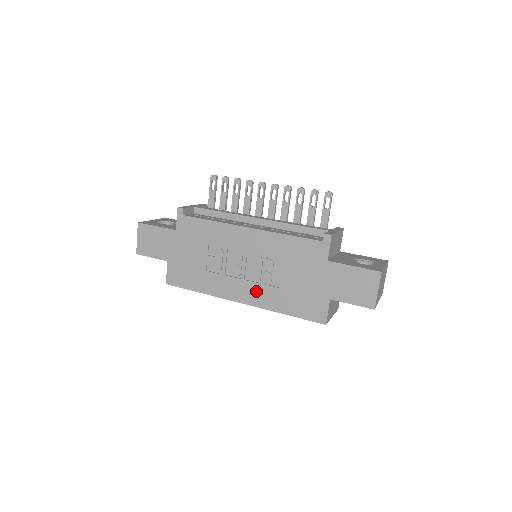
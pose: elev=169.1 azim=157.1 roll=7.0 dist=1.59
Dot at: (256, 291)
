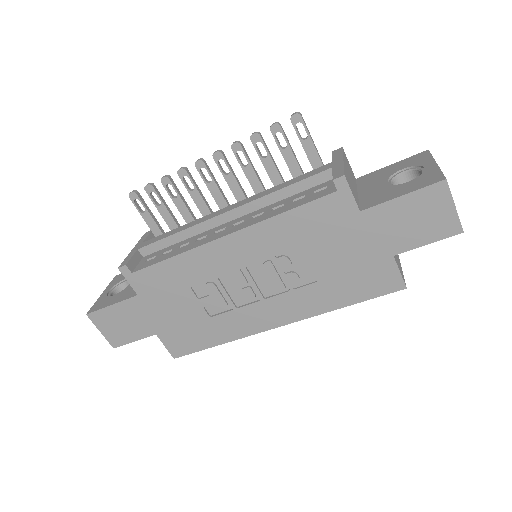
Dot at: (289, 303)
